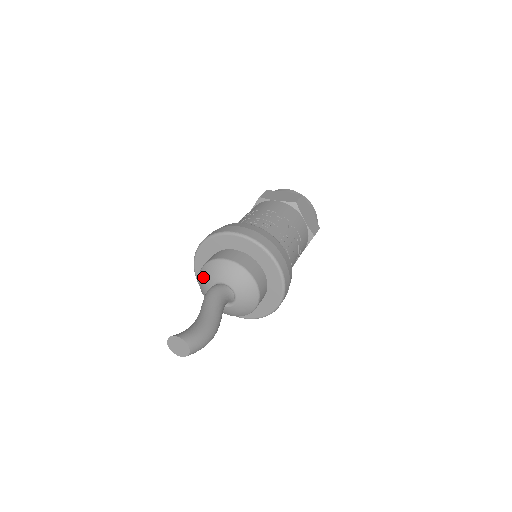
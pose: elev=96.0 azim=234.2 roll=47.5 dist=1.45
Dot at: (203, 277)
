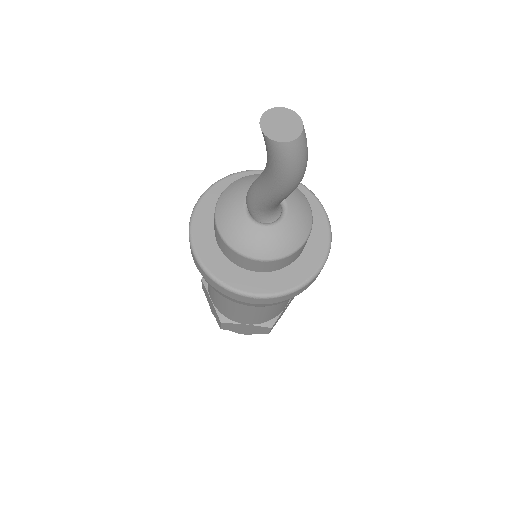
Dot at: (231, 192)
